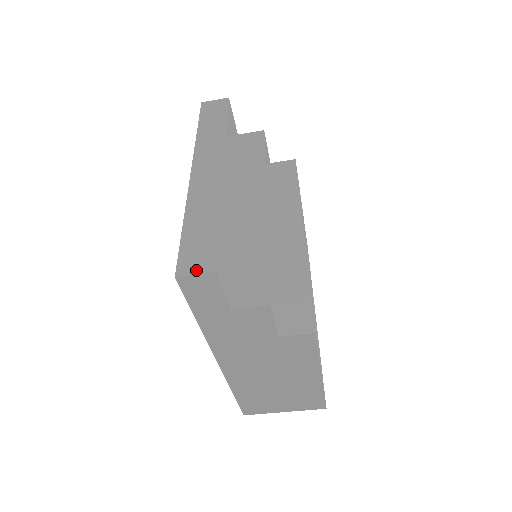
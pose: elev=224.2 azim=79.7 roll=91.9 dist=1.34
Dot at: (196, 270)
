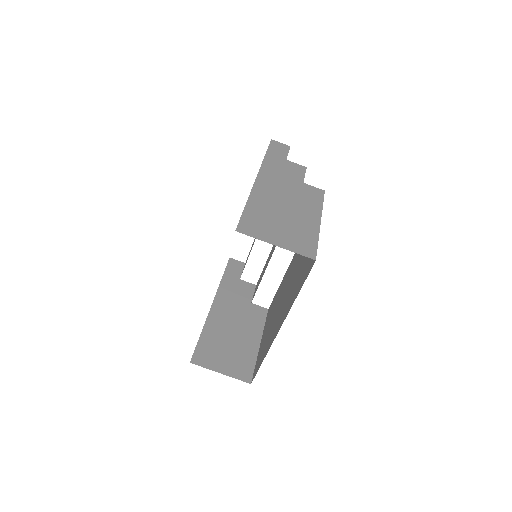
Dot at: occluded
